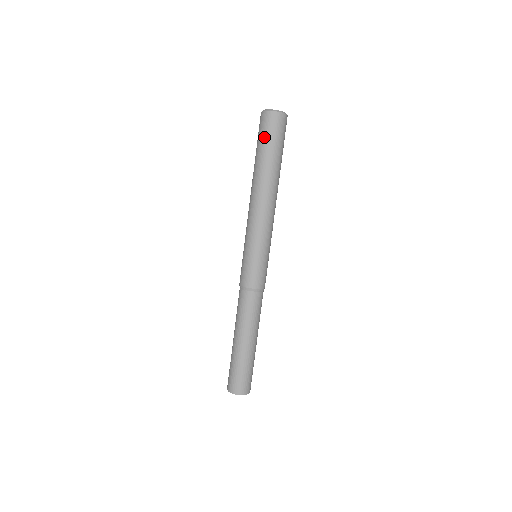
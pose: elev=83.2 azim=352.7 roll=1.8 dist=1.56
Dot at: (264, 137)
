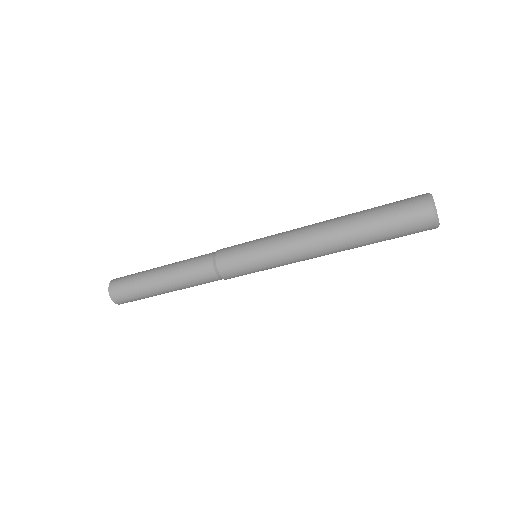
Dot at: (400, 226)
